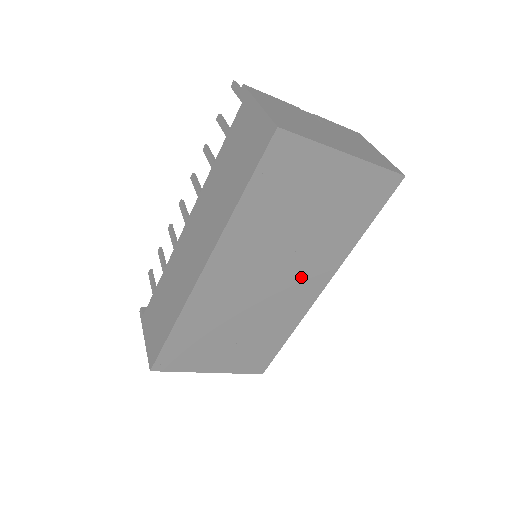
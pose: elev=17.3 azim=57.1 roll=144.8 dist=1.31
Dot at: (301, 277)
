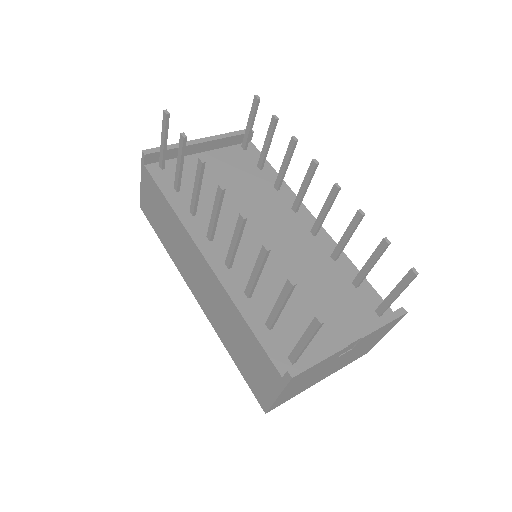
Dot at: occluded
